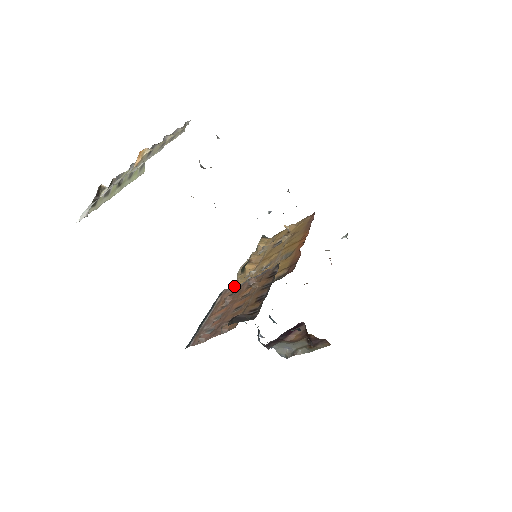
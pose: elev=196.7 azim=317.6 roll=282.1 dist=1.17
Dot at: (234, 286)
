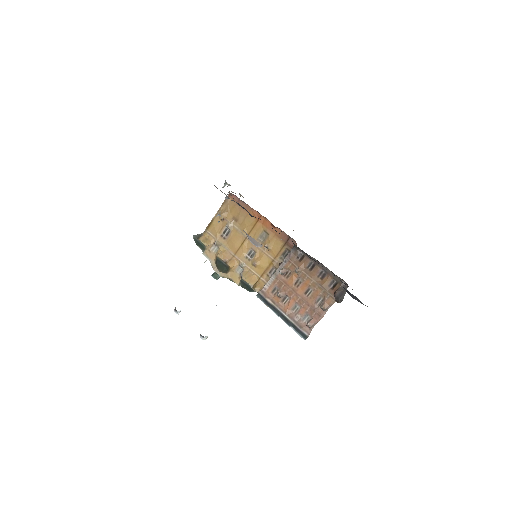
Dot at: (250, 285)
